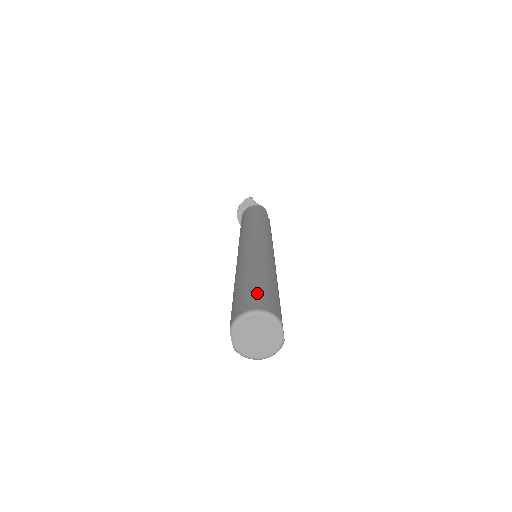
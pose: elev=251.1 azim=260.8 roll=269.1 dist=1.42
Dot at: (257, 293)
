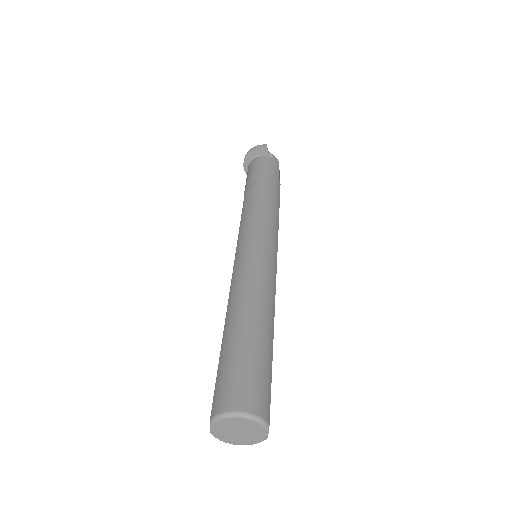
Dot at: (249, 374)
